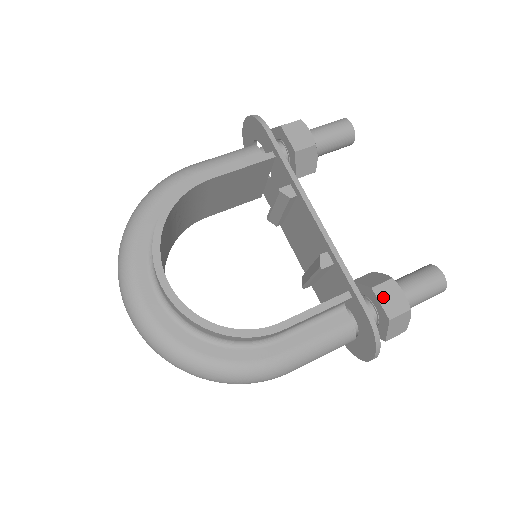
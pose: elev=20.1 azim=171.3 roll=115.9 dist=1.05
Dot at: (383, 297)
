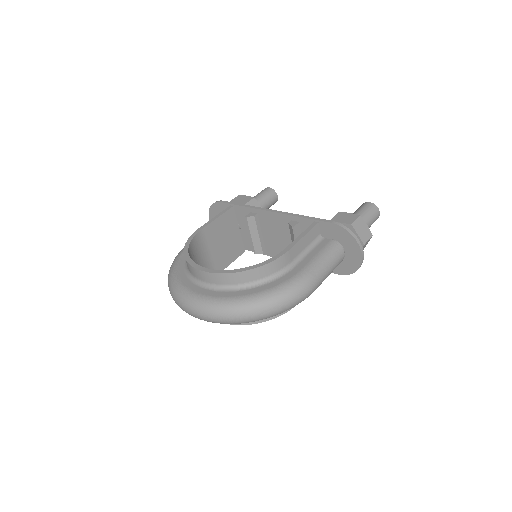
Dot at: (340, 220)
